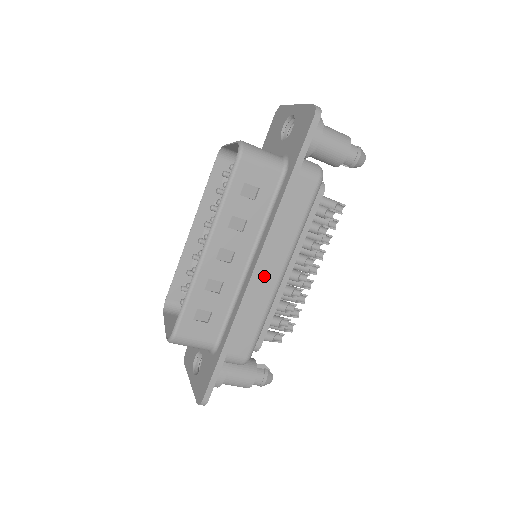
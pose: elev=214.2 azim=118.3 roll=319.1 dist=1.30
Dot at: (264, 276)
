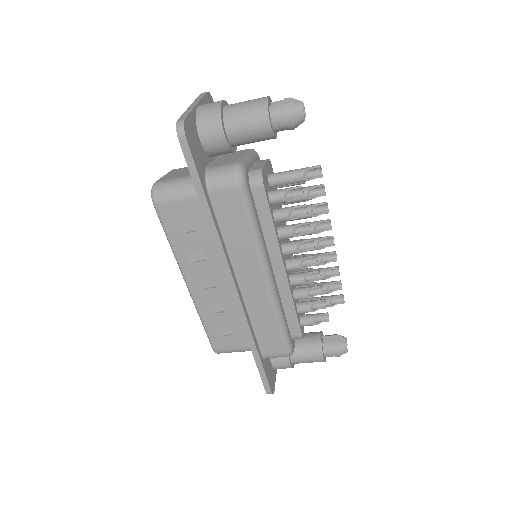
Dot at: (250, 289)
